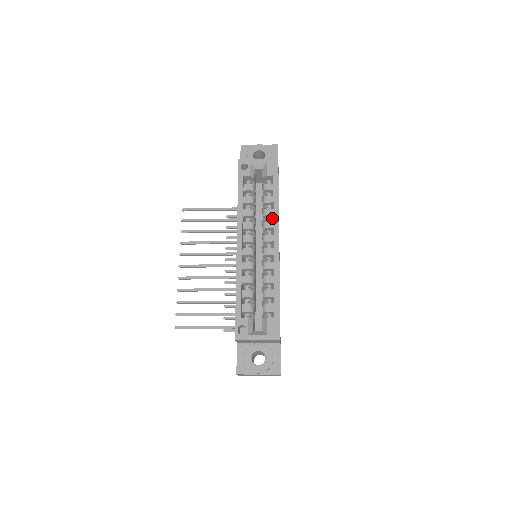
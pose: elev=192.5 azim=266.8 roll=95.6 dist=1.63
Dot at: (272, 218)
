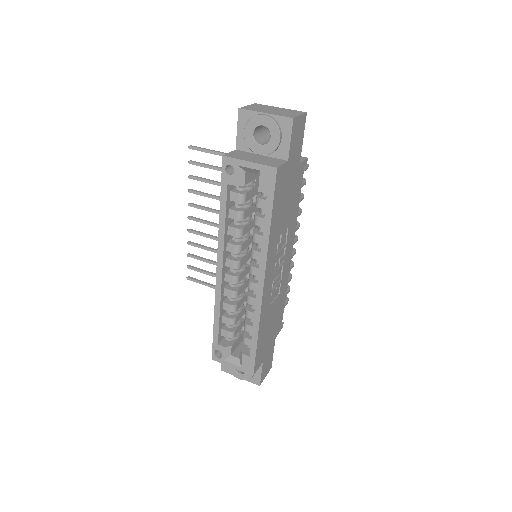
Dot at: occluded
